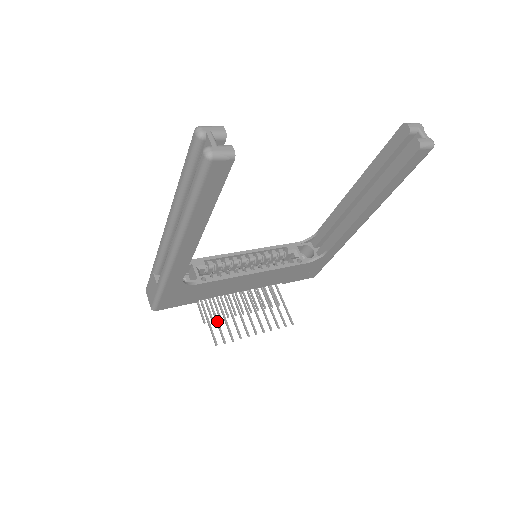
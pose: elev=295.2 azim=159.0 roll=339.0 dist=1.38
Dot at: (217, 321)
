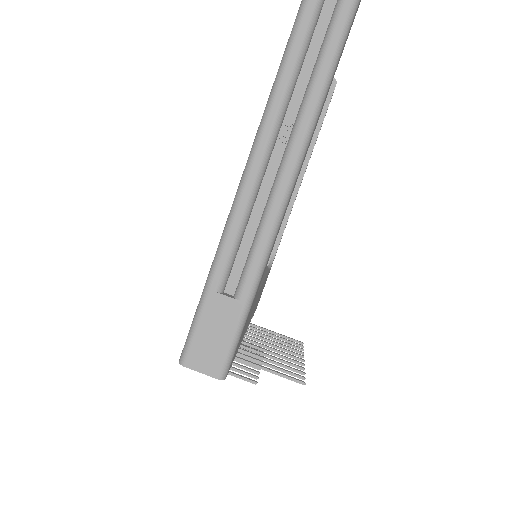
Dot at: (271, 365)
